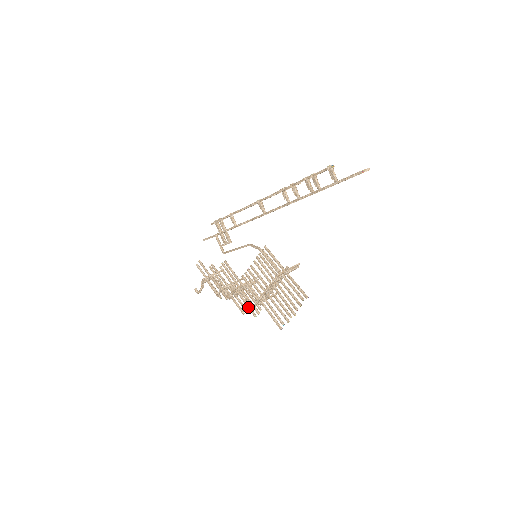
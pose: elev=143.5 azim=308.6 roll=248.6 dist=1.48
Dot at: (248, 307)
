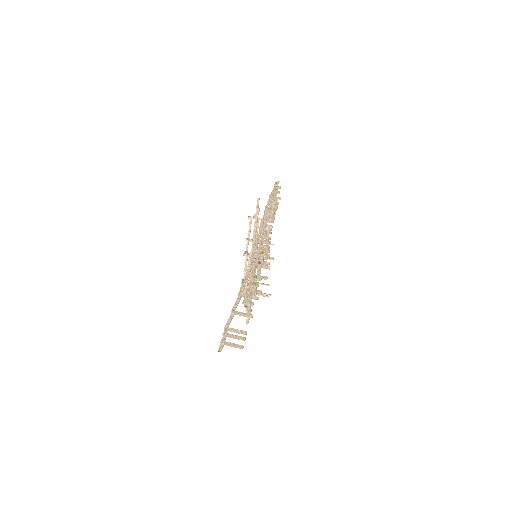
Dot at: occluded
